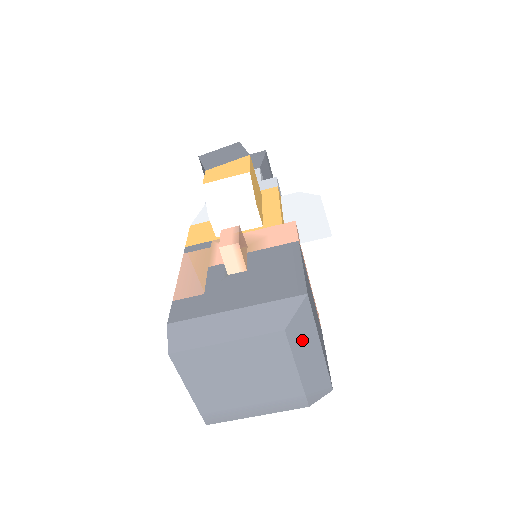
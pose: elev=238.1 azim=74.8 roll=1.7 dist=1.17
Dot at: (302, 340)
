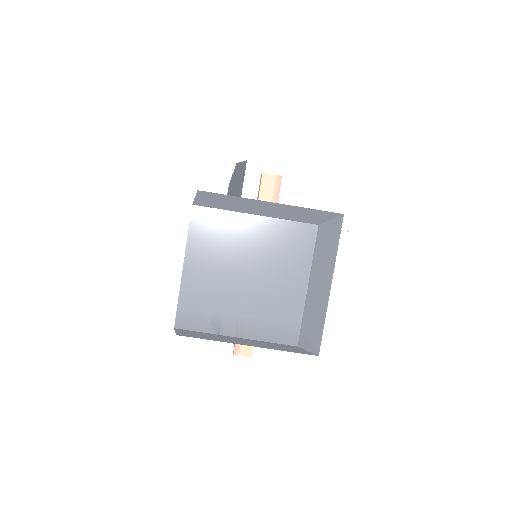
Dot at: (323, 256)
